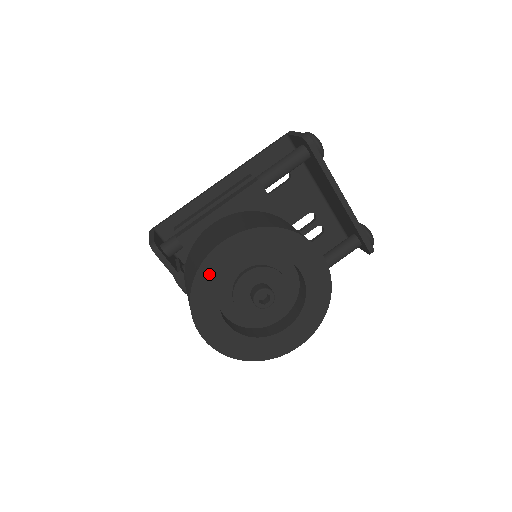
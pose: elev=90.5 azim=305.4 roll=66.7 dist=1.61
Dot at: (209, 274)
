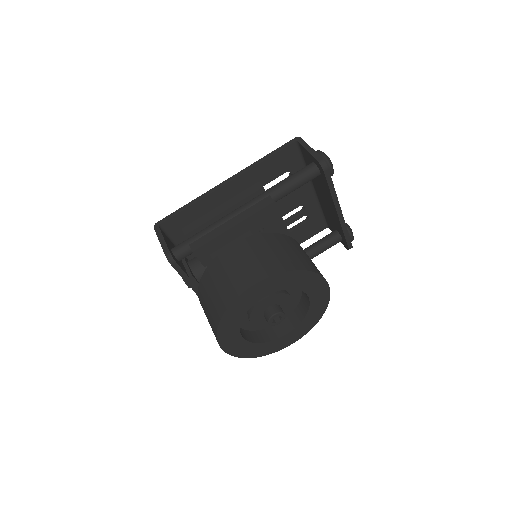
Dot at: (237, 308)
